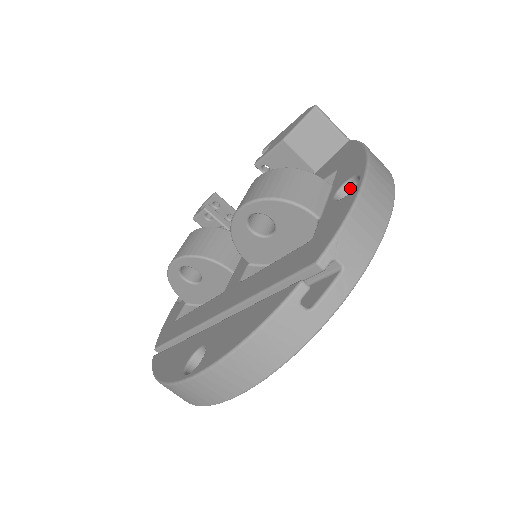
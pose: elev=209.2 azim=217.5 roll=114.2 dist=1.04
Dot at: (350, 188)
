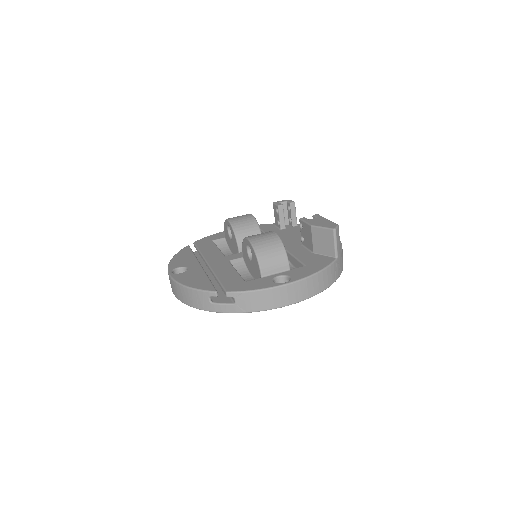
Dot at: (288, 280)
